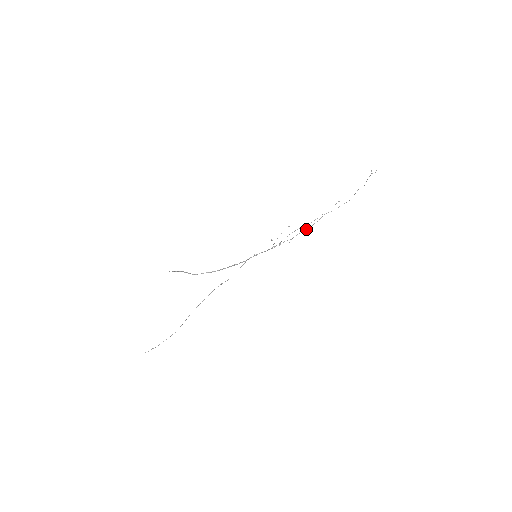
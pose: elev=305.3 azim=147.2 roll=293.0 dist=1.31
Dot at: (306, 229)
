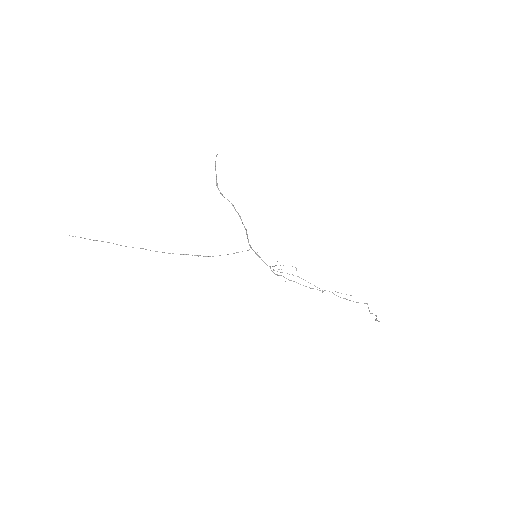
Dot at: occluded
